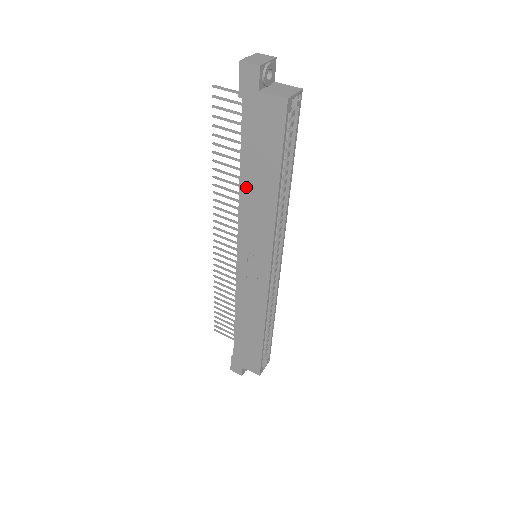
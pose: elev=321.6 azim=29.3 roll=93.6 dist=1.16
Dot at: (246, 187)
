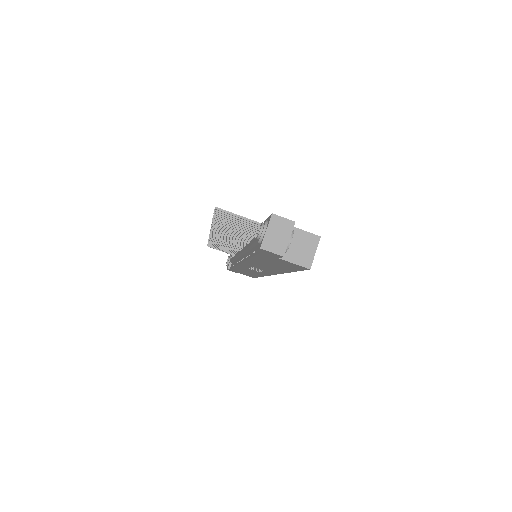
Dot at: (255, 262)
